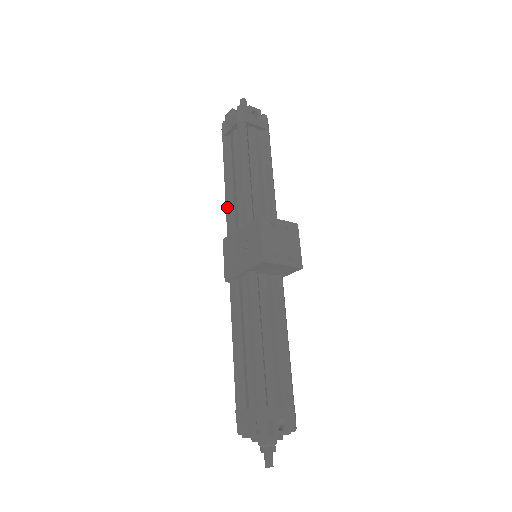
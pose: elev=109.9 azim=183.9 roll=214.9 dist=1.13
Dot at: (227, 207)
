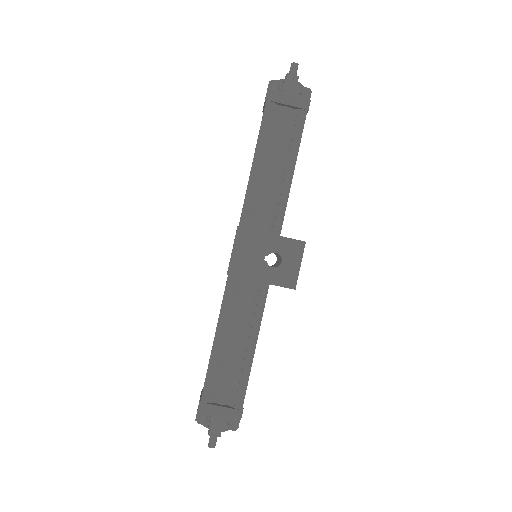
Dot at: (253, 193)
